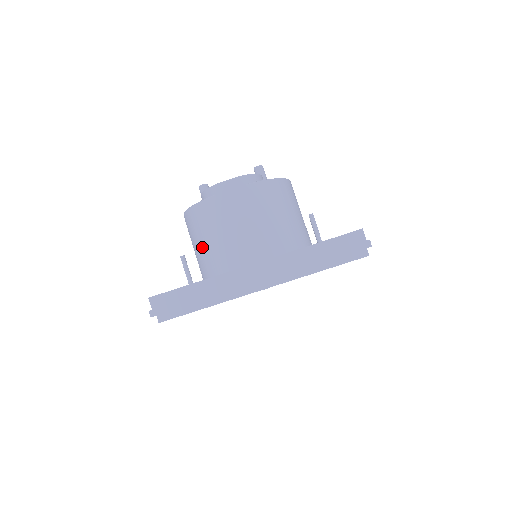
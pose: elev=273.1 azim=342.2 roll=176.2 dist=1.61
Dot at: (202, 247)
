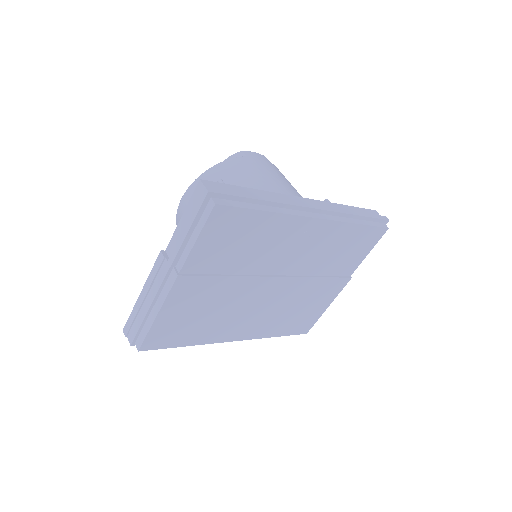
Dot at: occluded
